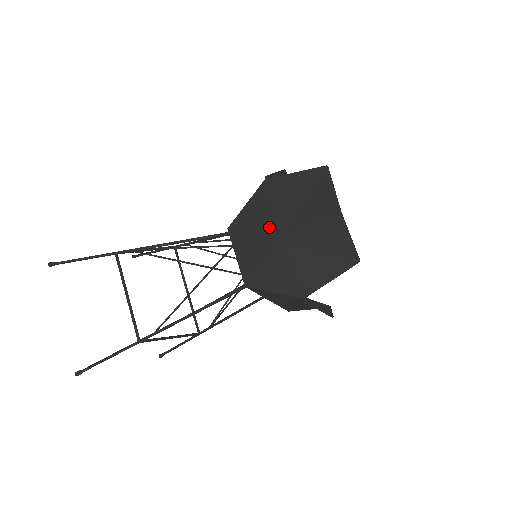
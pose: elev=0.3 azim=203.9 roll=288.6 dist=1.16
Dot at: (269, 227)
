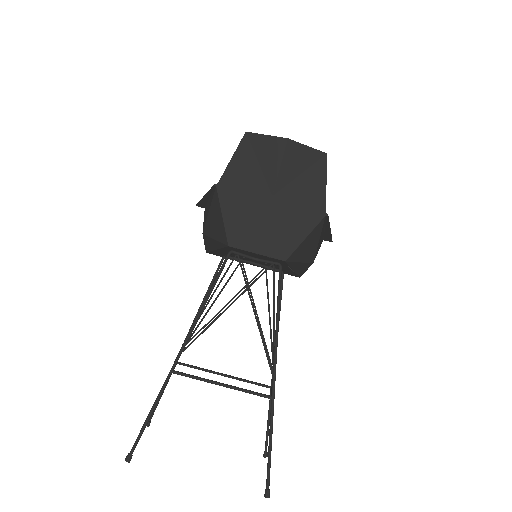
Dot at: (257, 203)
